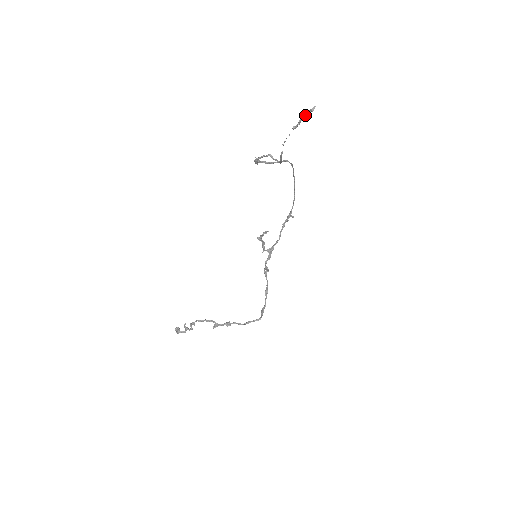
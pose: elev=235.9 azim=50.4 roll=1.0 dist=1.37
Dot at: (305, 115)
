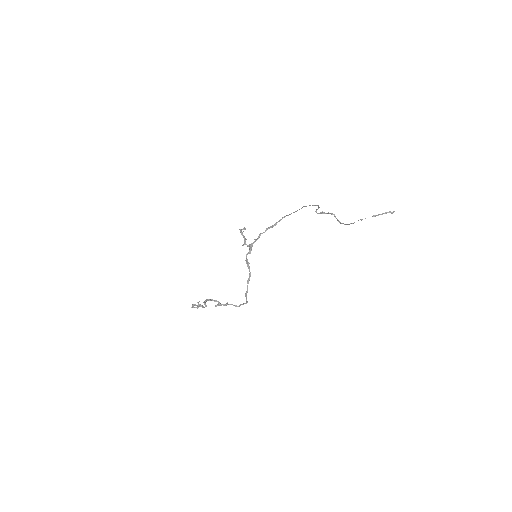
Dot at: (386, 213)
